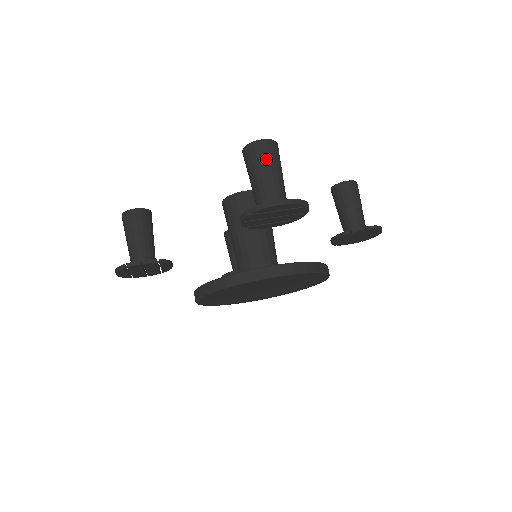
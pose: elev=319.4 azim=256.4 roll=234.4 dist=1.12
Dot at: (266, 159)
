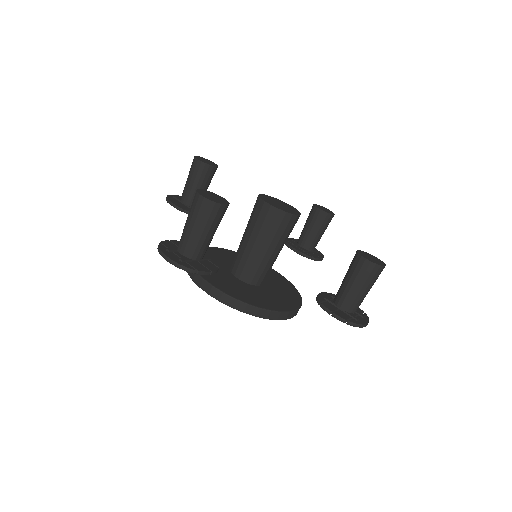
Dot at: (195, 214)
